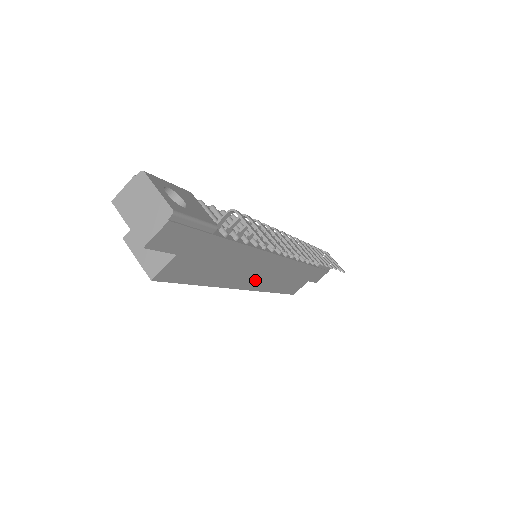
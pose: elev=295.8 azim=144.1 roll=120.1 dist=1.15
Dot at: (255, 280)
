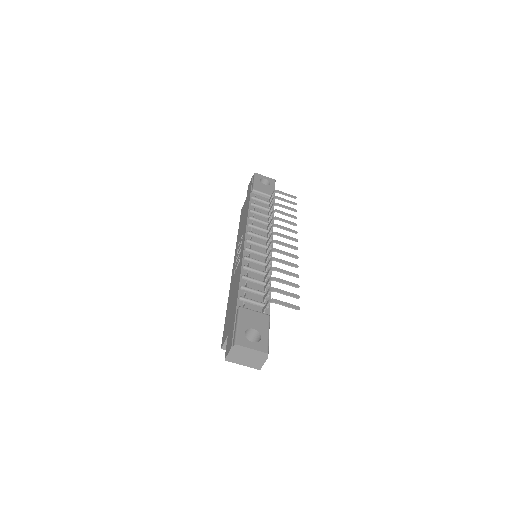
Dot at: occluded
